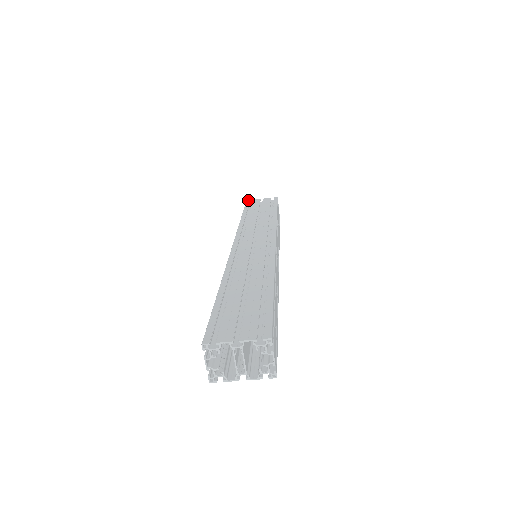
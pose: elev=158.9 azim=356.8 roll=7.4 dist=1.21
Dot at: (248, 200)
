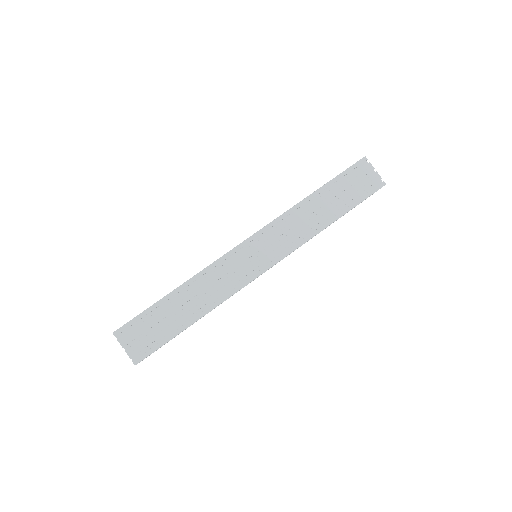
Dot at: (365, 158)
